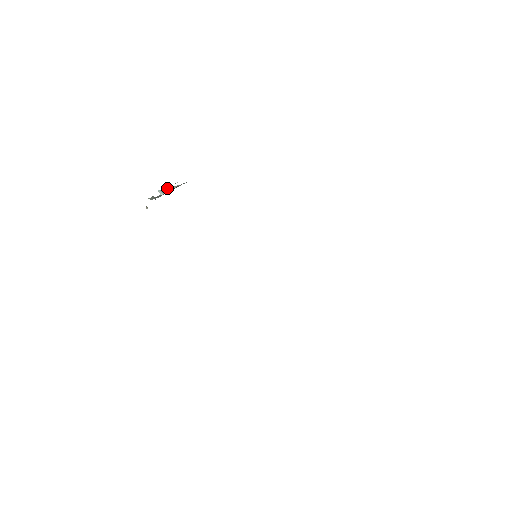
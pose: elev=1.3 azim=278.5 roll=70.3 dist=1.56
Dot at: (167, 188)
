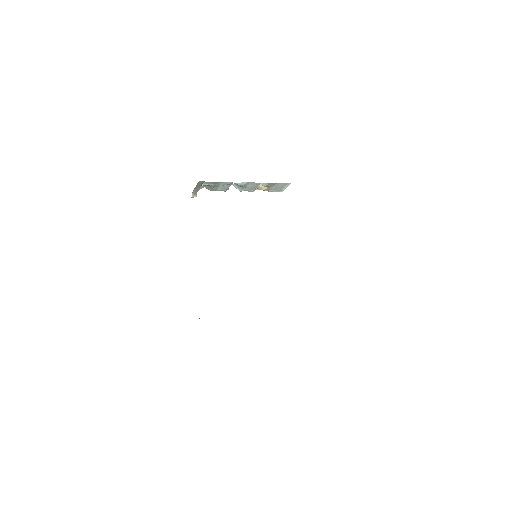
Dot at: occluded
